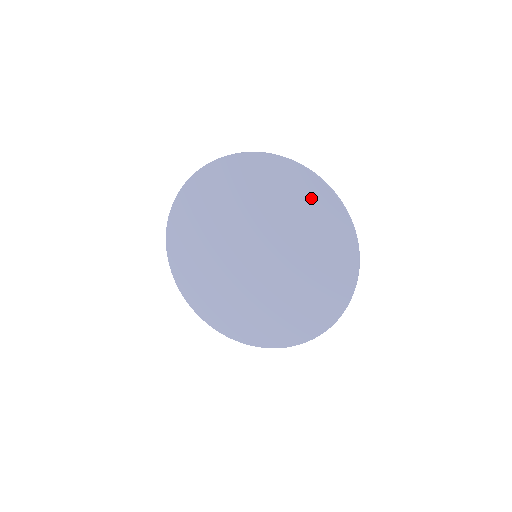
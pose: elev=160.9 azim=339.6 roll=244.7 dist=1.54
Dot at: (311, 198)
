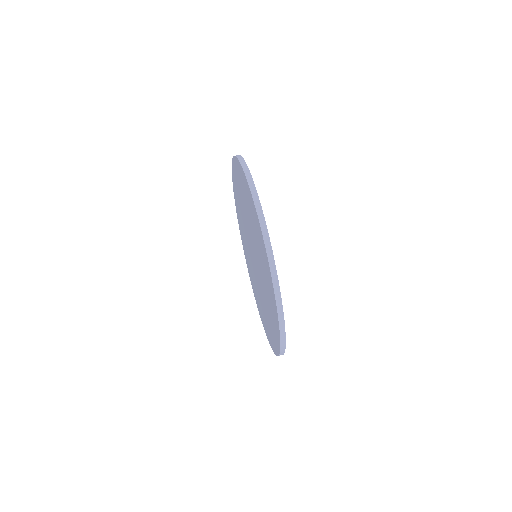
Dot at: (257, 225)
